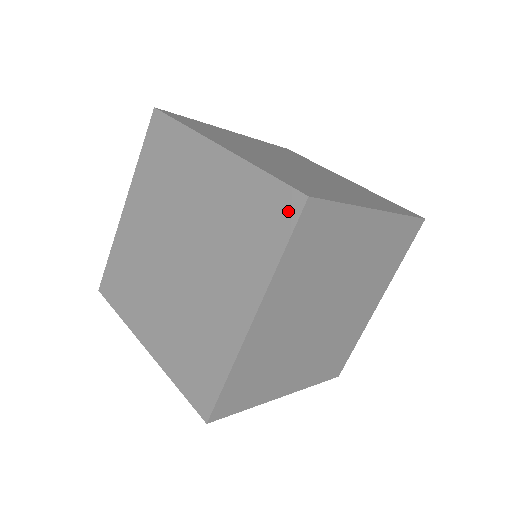
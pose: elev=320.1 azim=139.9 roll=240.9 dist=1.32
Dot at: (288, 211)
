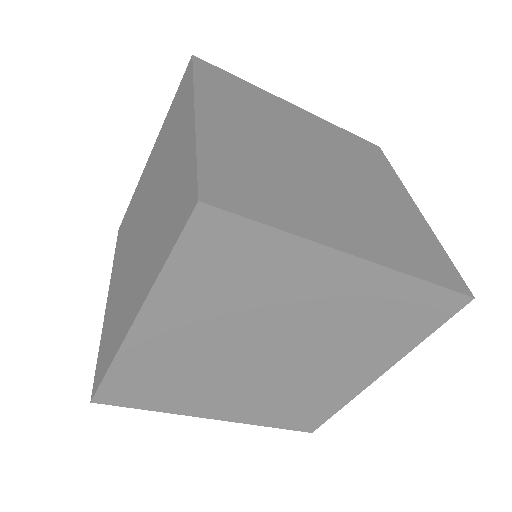
Dot at: (185, 211)
